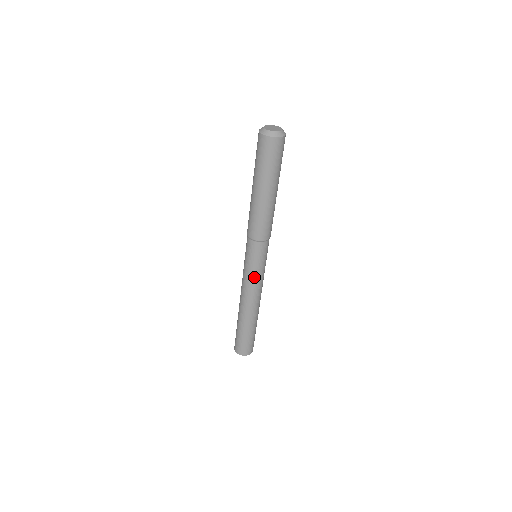
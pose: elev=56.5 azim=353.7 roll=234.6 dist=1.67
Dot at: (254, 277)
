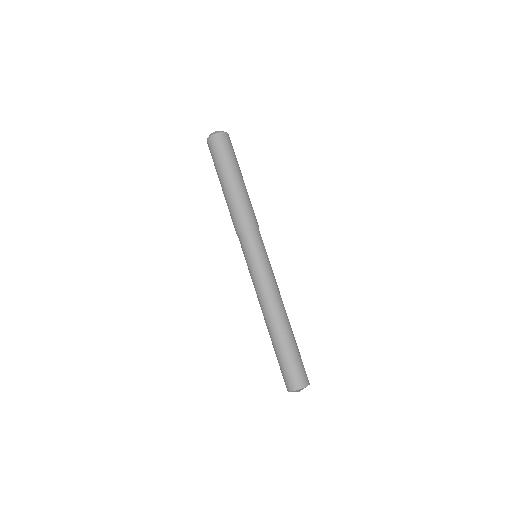
Dot at: (267, 271)
